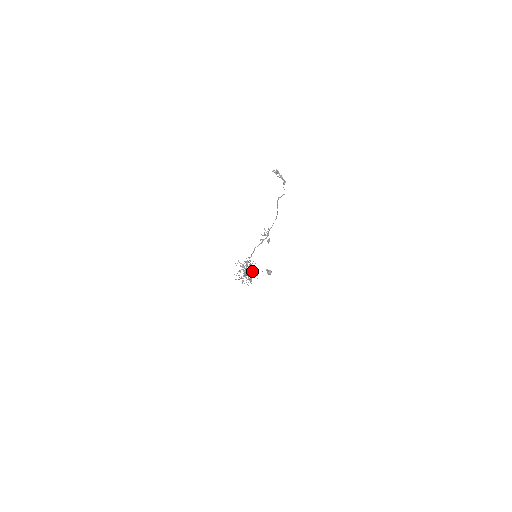
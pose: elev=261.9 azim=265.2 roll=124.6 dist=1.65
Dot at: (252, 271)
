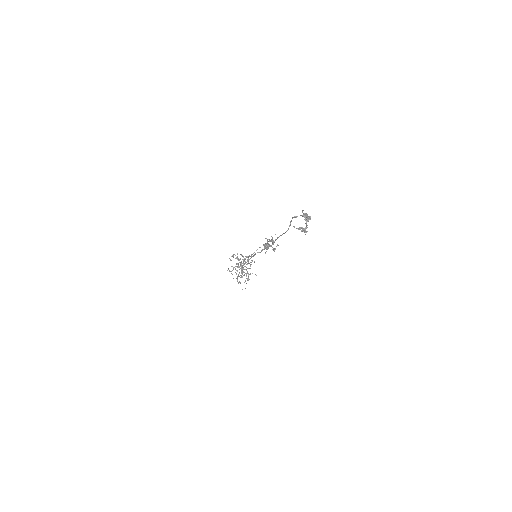
Dot at: occluded
